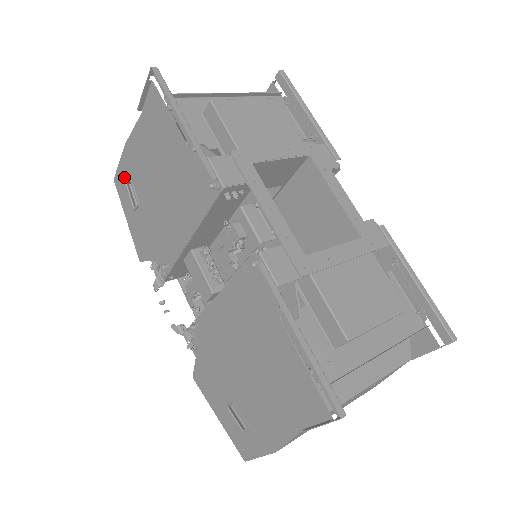
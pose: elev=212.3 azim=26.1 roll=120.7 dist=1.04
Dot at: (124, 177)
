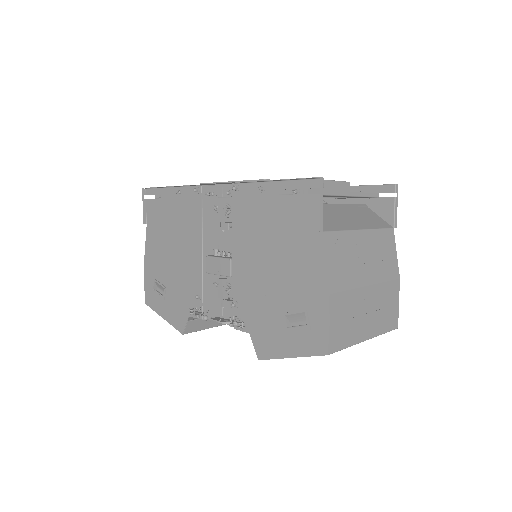
Dot at: (150, 287)
